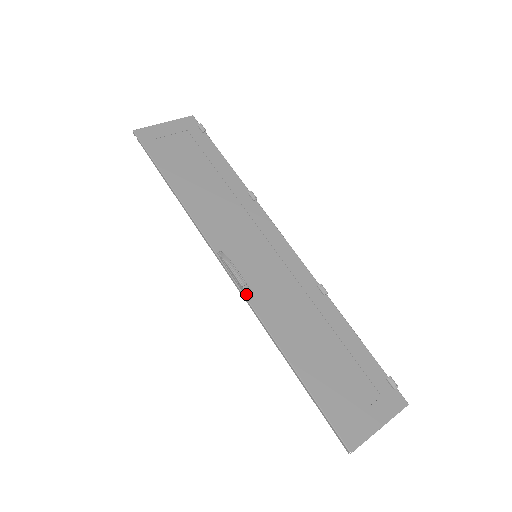
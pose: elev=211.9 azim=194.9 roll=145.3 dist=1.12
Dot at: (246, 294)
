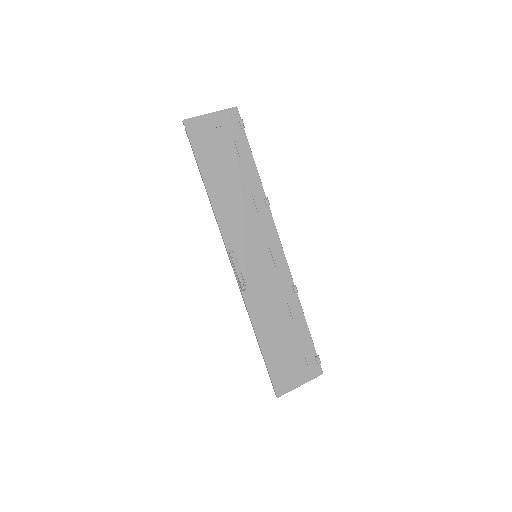
Dot at: (241, 288)
